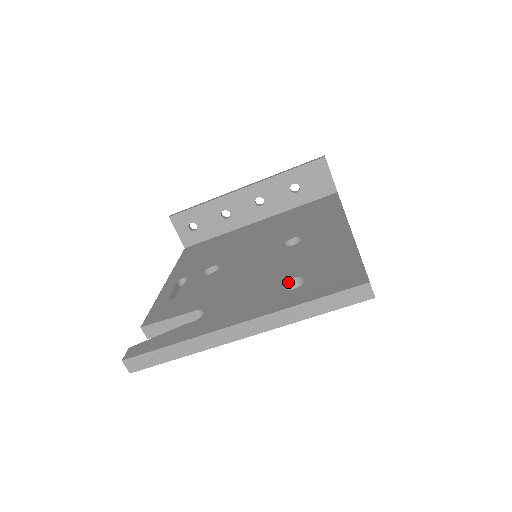
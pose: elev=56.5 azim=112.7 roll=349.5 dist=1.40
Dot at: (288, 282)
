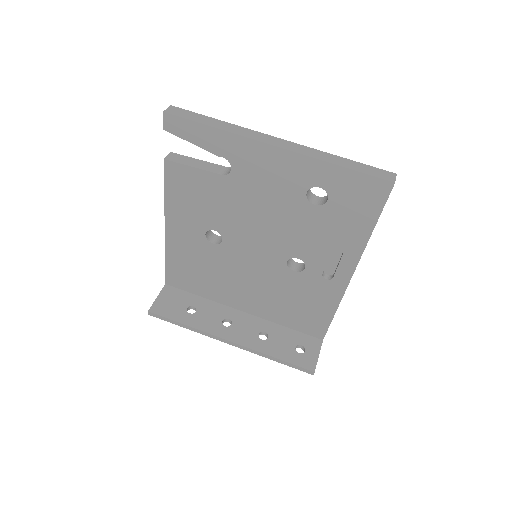
Dot at: (312, 194)
